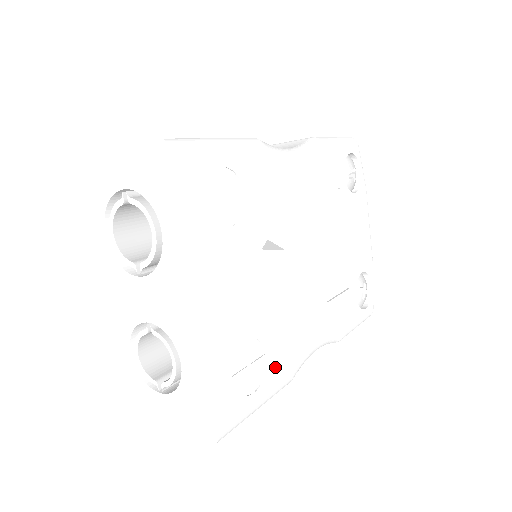
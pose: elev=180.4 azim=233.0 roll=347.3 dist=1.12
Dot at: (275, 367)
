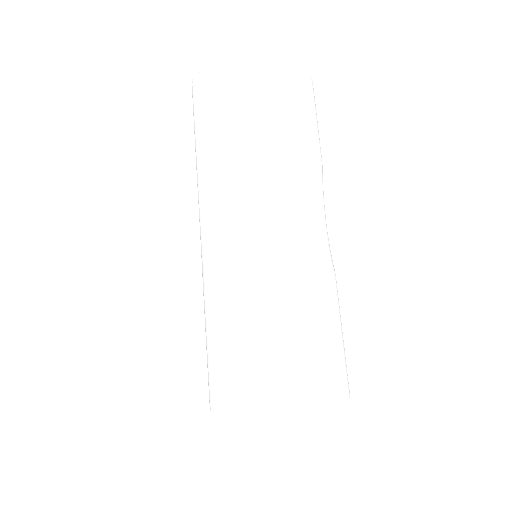
Dot at: occluded
